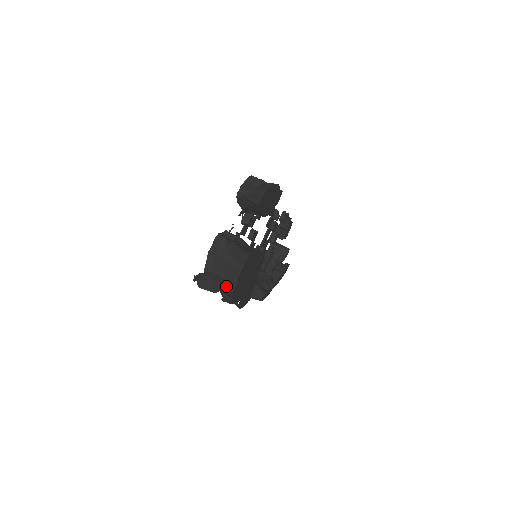
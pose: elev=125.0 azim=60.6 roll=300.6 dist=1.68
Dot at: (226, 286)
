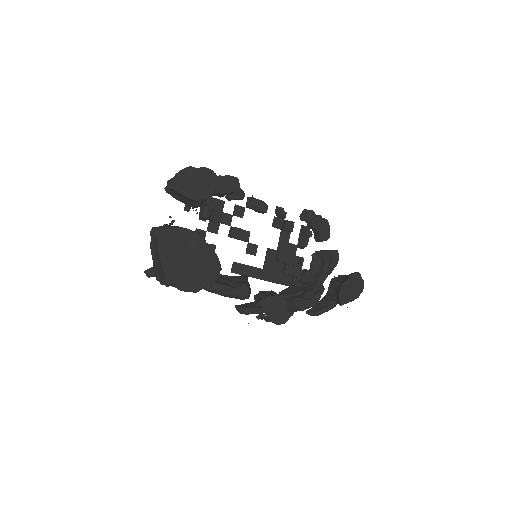
Dot at: occluded
